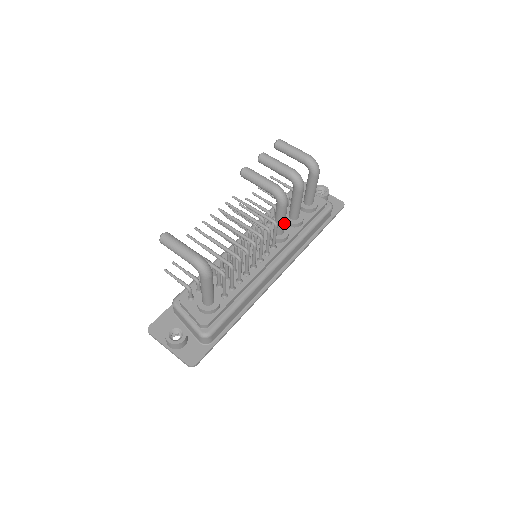
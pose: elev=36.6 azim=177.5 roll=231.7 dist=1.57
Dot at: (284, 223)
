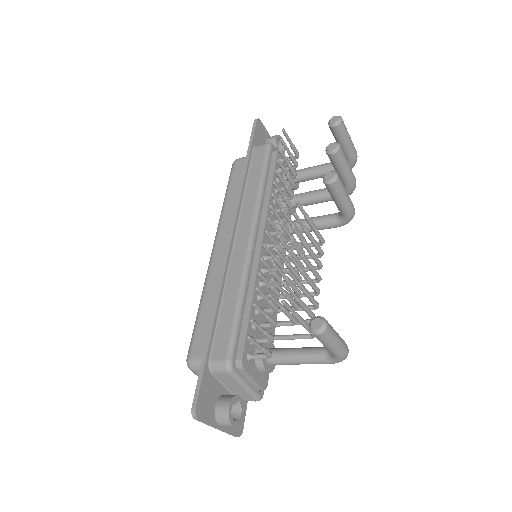
Dot at: occluded
